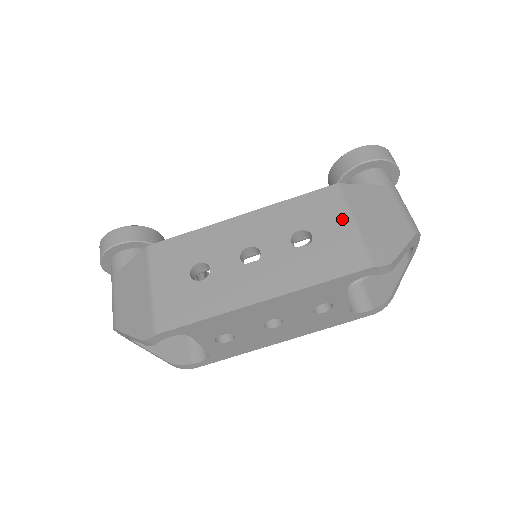
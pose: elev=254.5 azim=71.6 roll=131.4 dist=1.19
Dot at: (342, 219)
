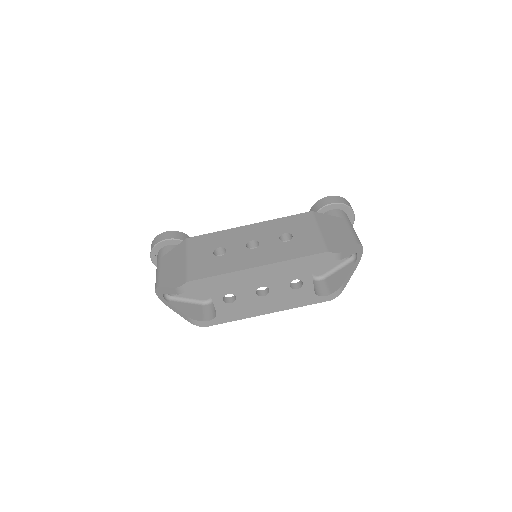
Dot at: (312, 228)
